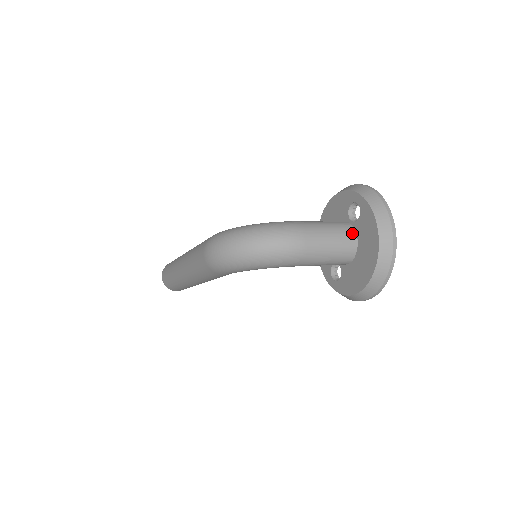
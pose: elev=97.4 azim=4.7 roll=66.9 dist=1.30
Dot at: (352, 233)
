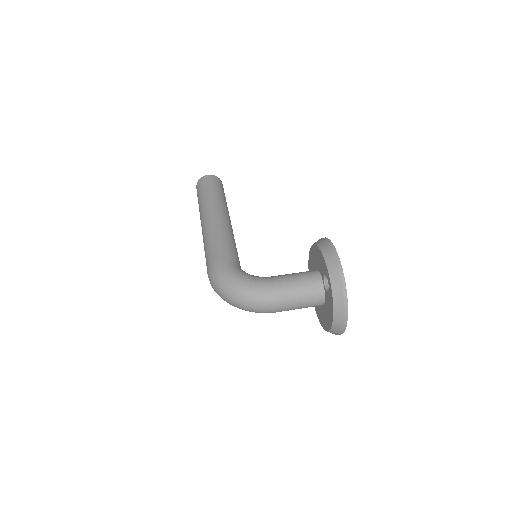
Dot at: (321, 296)
